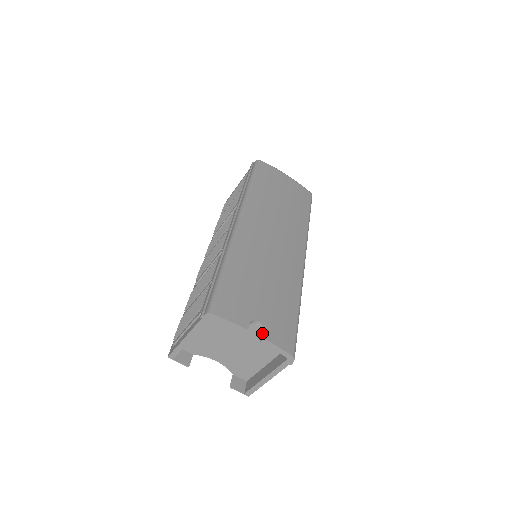
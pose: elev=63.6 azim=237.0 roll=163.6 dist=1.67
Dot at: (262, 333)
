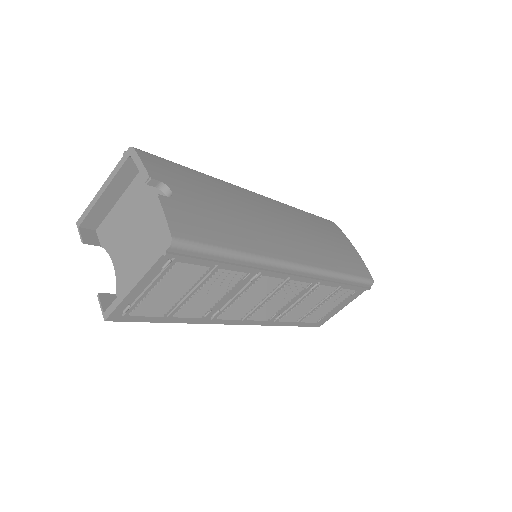
Dot at: (163, 197)
